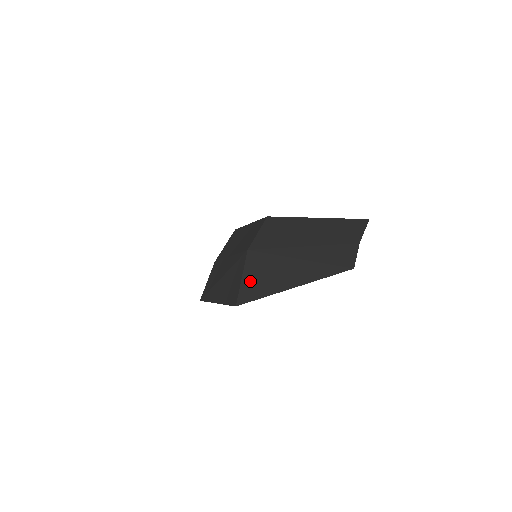
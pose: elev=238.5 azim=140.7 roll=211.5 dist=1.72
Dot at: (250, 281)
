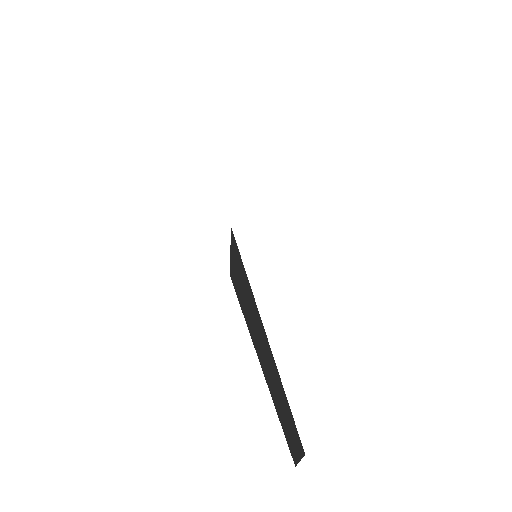
Dot at: occluded
